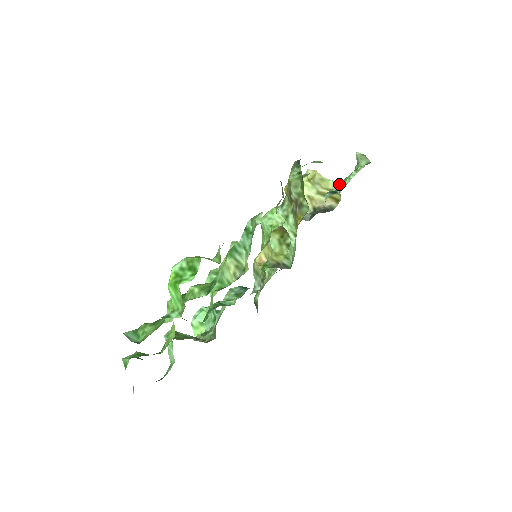
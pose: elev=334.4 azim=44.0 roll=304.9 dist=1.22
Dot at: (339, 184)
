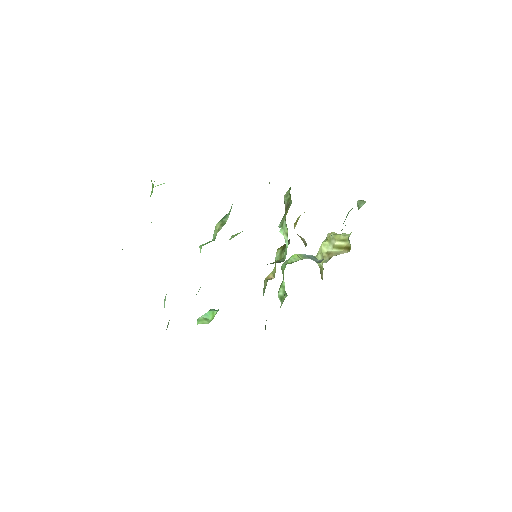
Dot at: occluded
